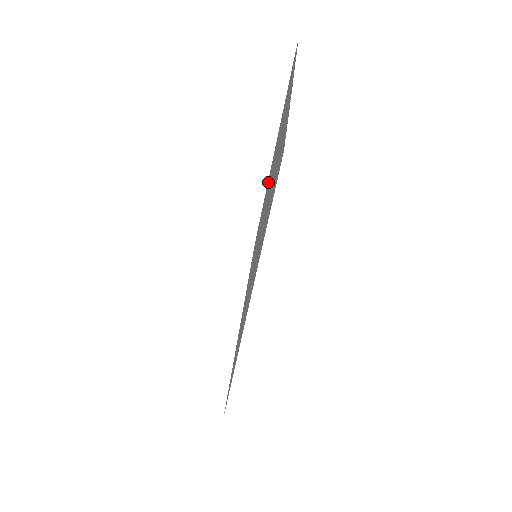
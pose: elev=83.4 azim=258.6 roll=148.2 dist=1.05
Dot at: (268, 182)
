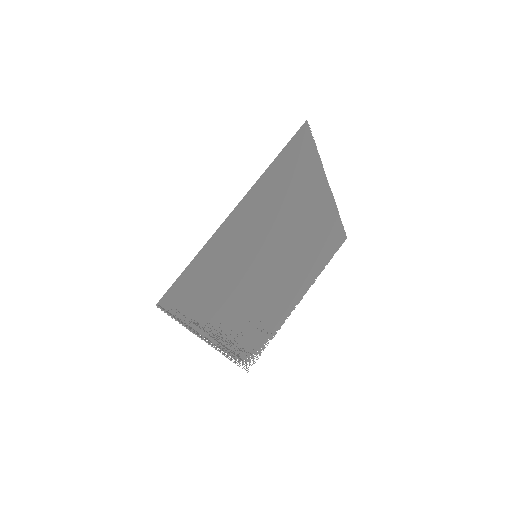
Dot at: (287, 298)
